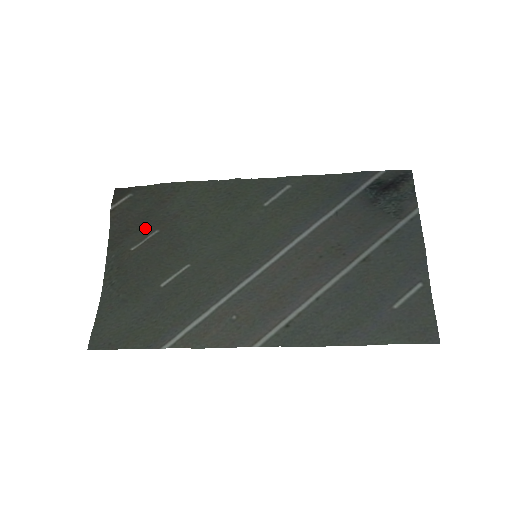
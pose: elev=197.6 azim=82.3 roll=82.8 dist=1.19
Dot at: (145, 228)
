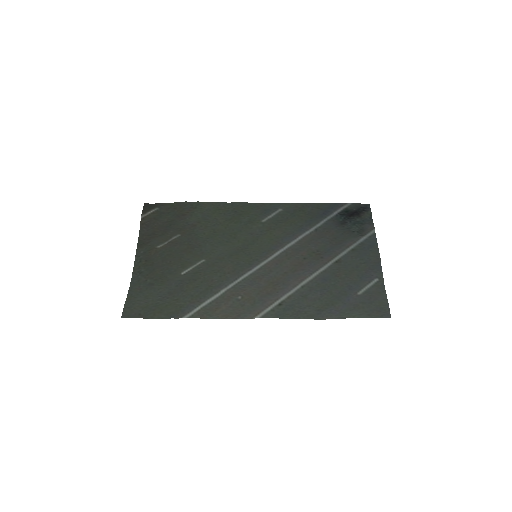
Dot at: (168, 233)
